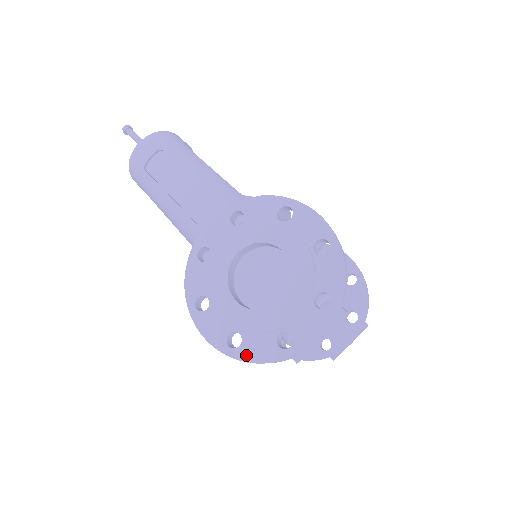
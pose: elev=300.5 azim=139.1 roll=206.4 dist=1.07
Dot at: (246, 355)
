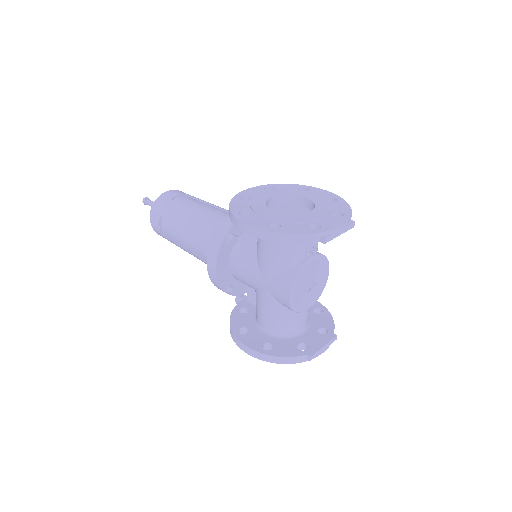
Dot at: (286, 231)
